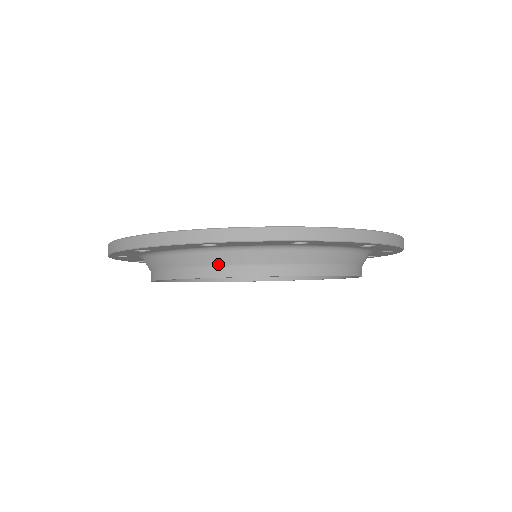
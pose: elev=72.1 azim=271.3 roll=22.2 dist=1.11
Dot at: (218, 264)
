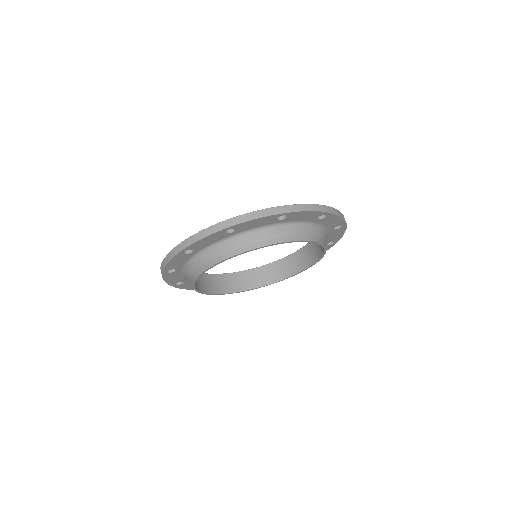
Dot at: (237, 246)
